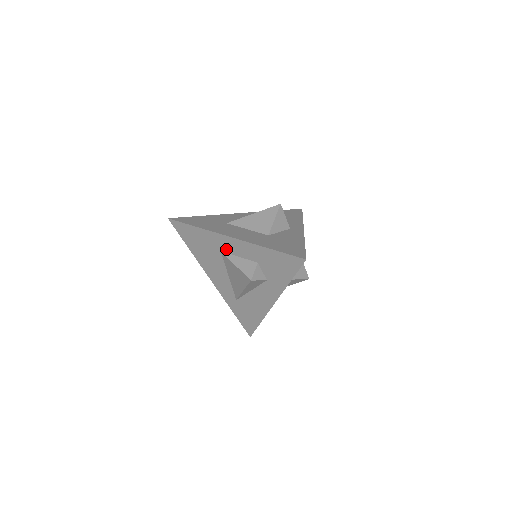
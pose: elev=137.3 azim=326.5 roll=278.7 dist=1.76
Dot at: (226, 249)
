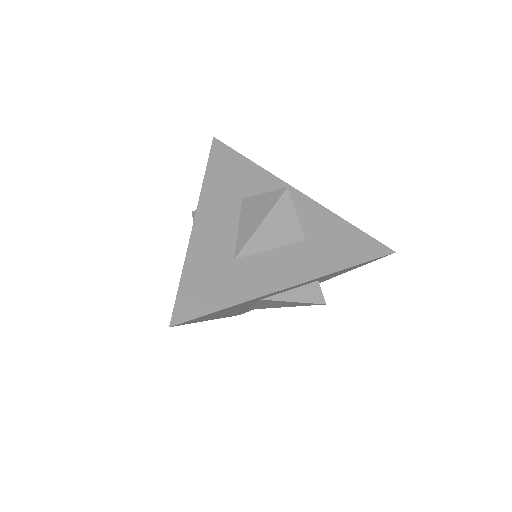
Dot at: occluded
